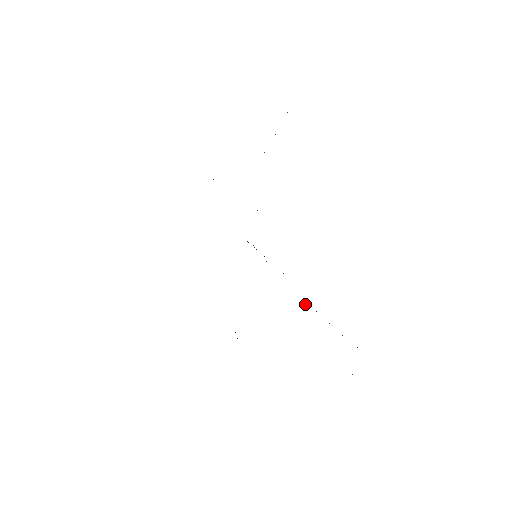
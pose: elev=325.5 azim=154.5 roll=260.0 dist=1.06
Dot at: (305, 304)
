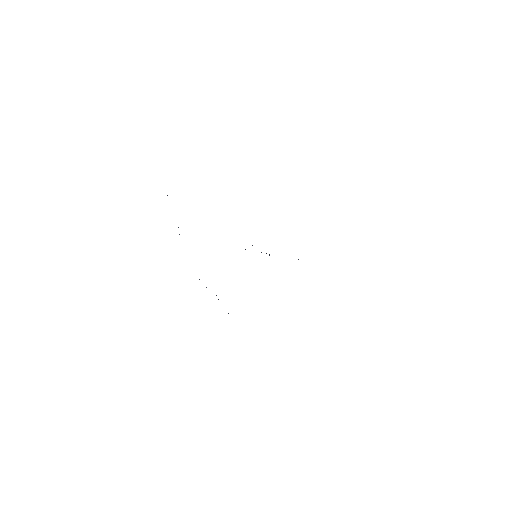
Dot at: occluded
